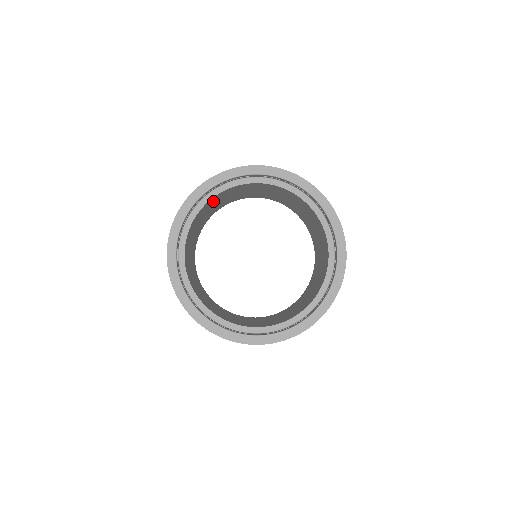
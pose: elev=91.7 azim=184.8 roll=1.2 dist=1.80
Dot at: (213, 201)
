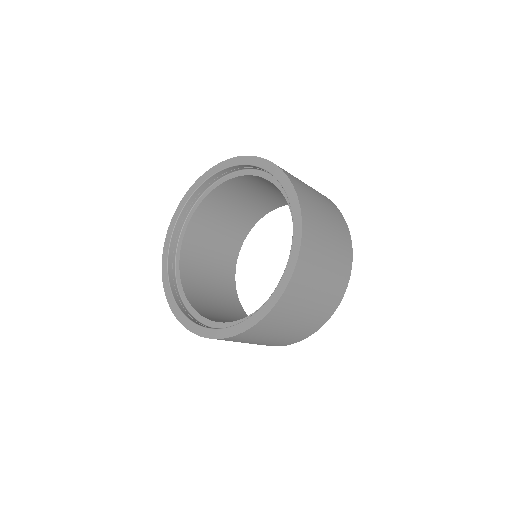
Dot at: (192, 262)
